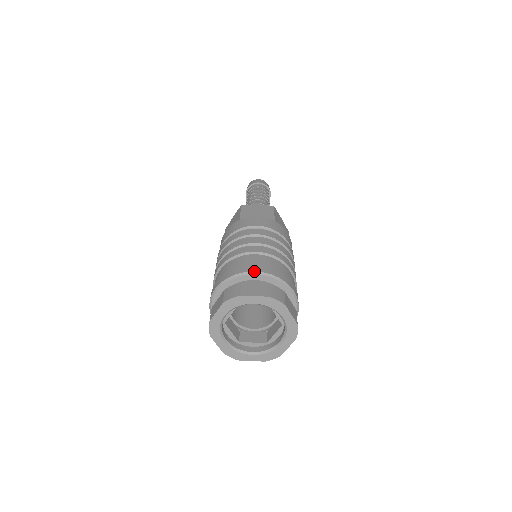
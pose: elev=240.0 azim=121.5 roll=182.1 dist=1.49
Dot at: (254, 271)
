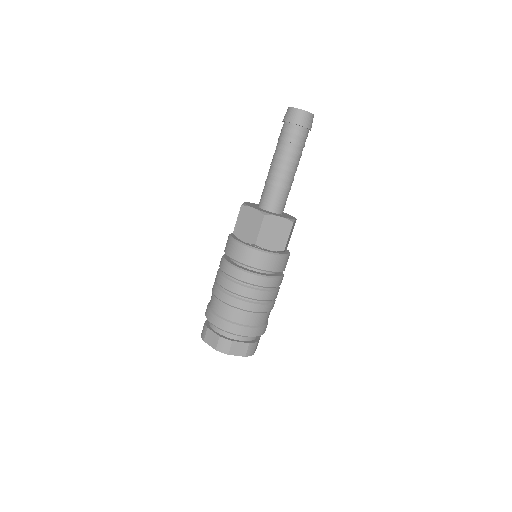
Dot at: (244, 336)
